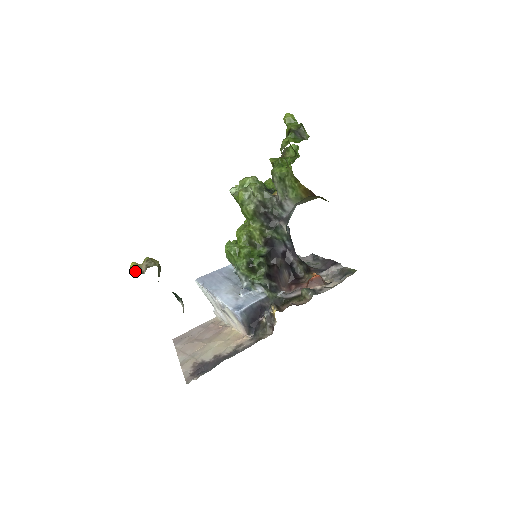
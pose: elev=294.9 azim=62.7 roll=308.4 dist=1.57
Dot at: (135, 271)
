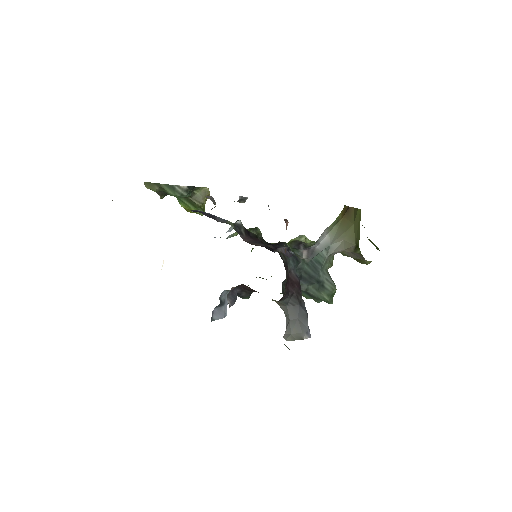
Dot at: occluded
